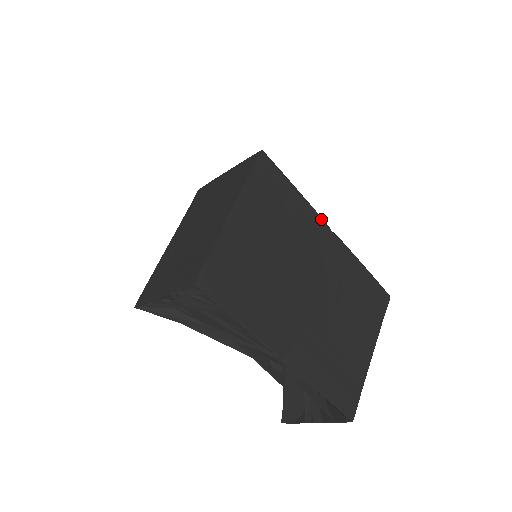
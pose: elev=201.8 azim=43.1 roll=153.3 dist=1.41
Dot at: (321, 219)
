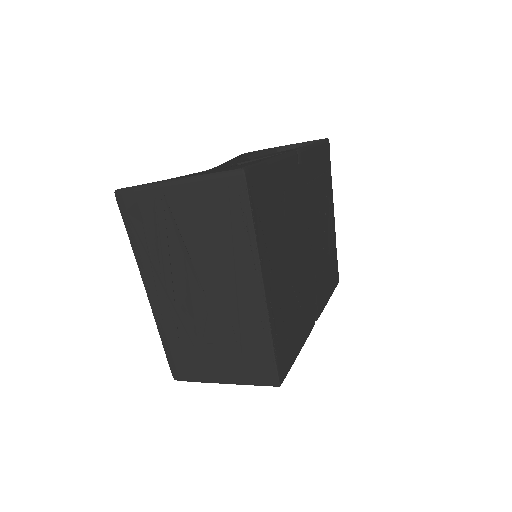
Dot at: (292, 156)
